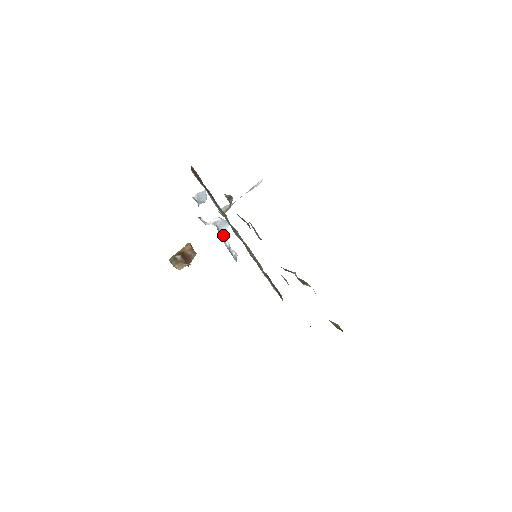
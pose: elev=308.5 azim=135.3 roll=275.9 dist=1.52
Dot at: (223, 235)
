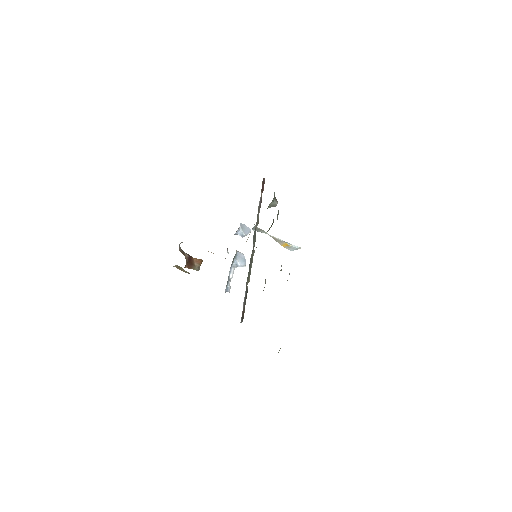
Dot at: (234, 267)
